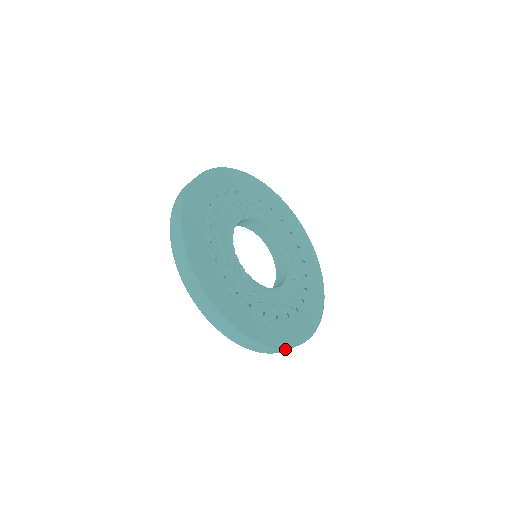
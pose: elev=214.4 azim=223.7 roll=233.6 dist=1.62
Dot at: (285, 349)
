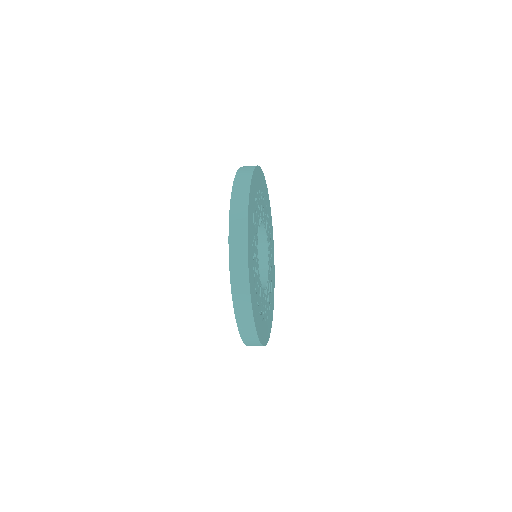
Dot at: (256, 344)
